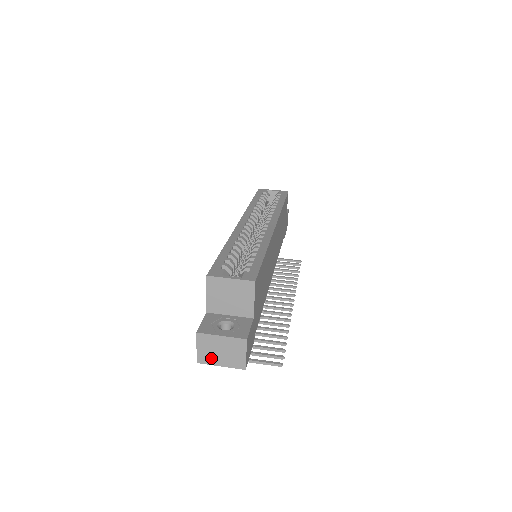
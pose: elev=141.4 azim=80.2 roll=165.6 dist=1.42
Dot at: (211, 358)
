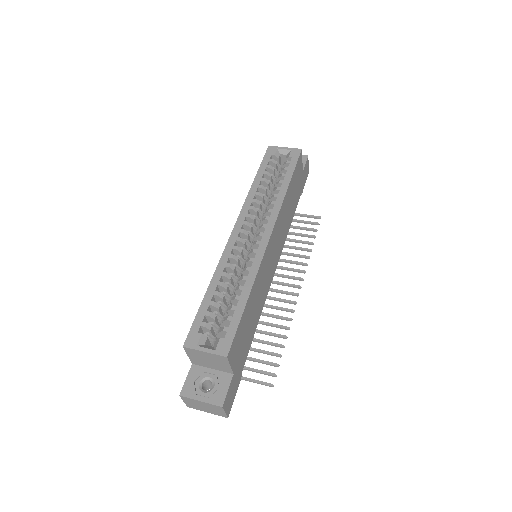
Dot at: (197, 408)
